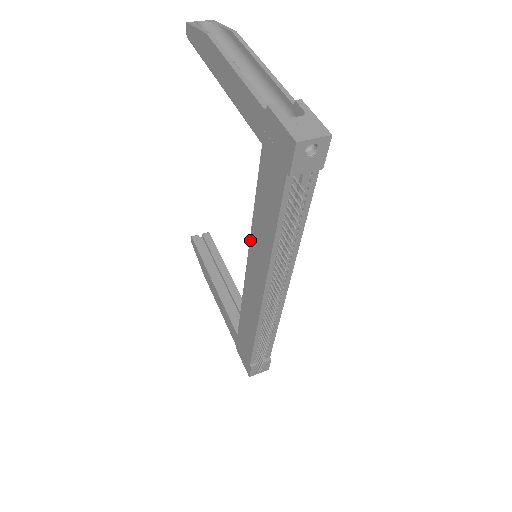
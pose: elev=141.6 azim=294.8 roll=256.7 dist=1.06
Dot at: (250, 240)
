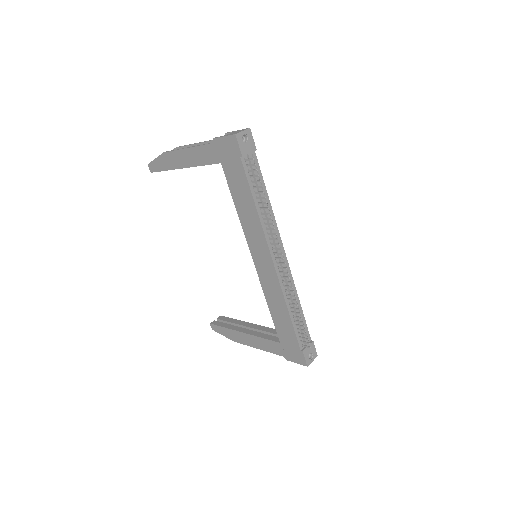
Dot at: (246, 237)
